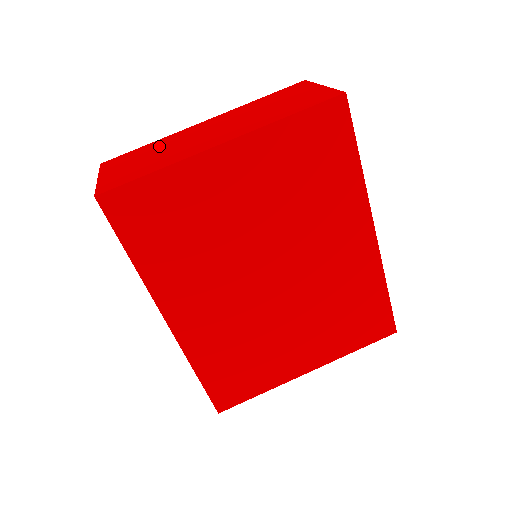
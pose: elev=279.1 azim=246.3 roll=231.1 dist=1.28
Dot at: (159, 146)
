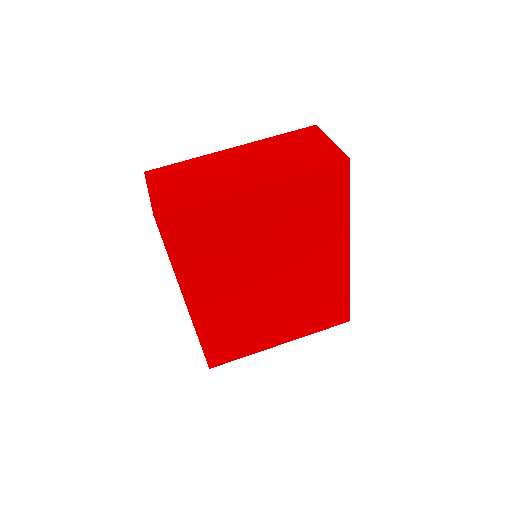
Dot at: (197, 168)
